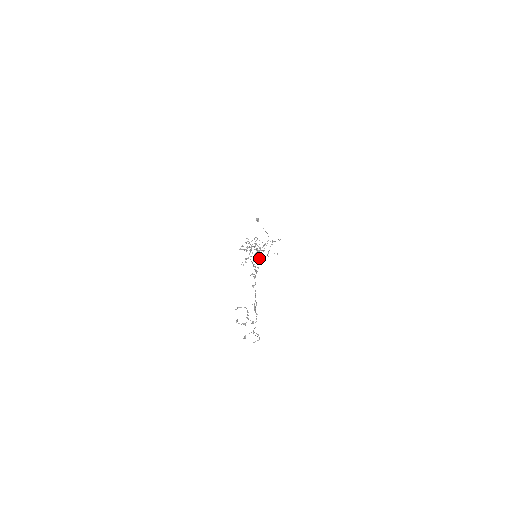
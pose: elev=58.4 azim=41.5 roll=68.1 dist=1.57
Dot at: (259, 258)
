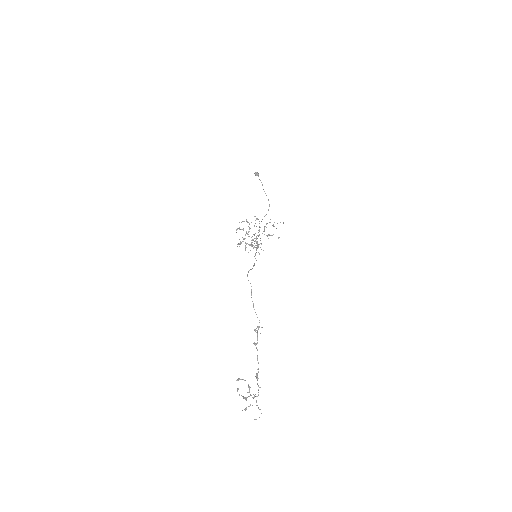
Dot at: (259, 253)
